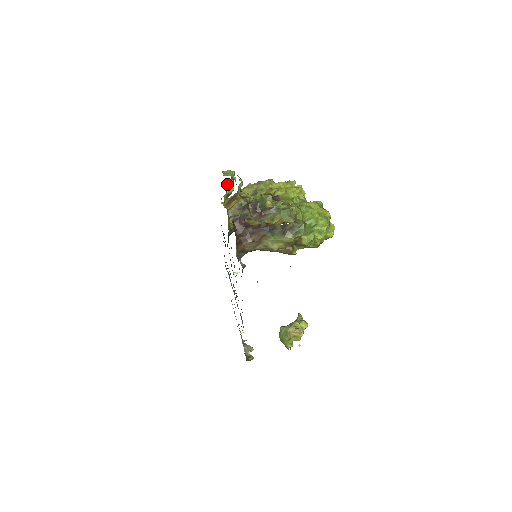
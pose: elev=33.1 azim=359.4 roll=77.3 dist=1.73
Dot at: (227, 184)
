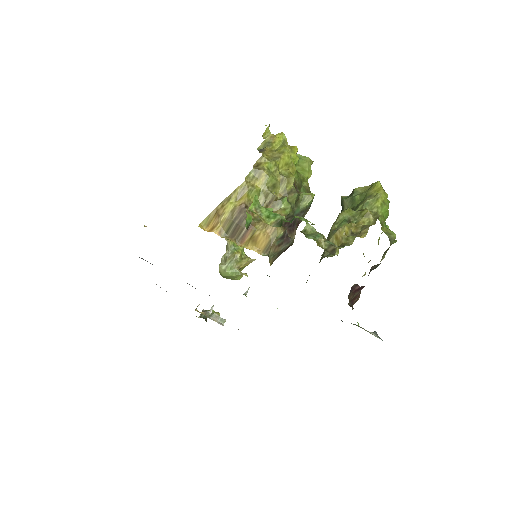
Dot at: occluded
